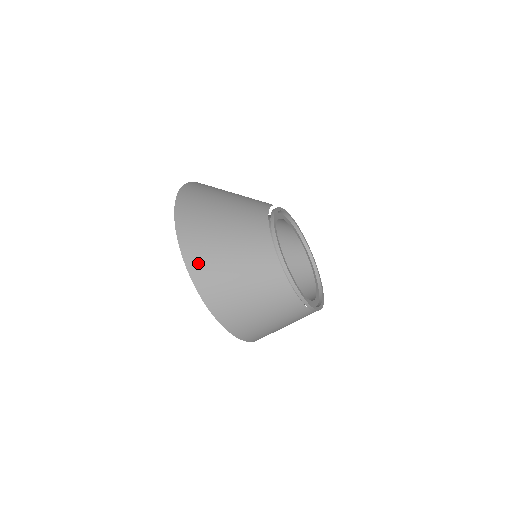
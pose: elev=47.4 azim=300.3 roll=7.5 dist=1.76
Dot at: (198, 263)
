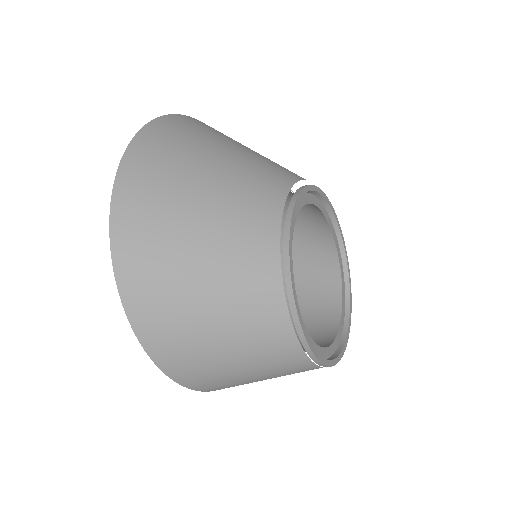
Dot at: (139, 276)
